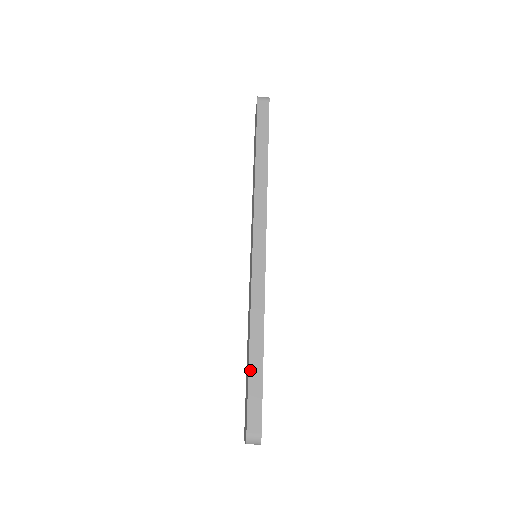
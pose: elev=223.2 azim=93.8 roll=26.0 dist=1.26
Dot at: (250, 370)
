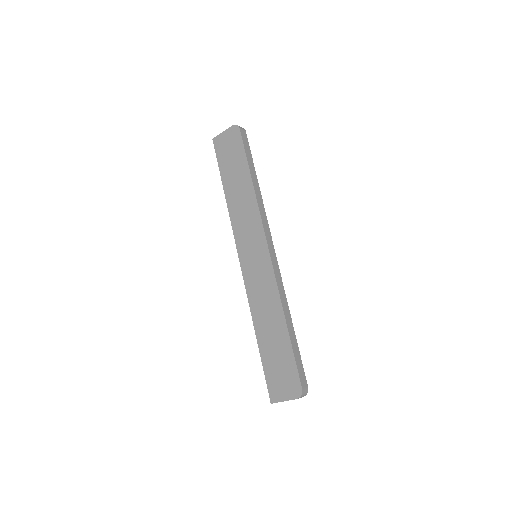
Dot at: (292, 342)
